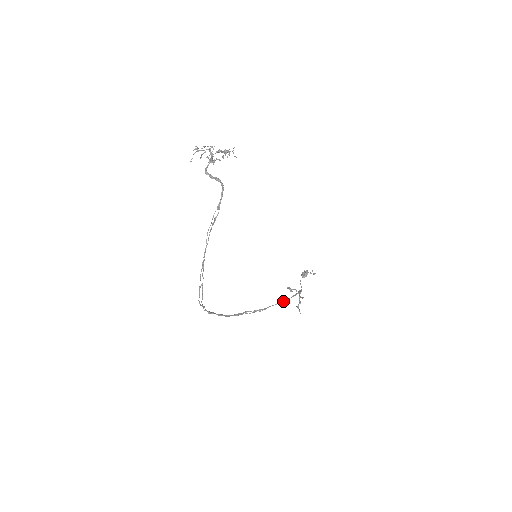
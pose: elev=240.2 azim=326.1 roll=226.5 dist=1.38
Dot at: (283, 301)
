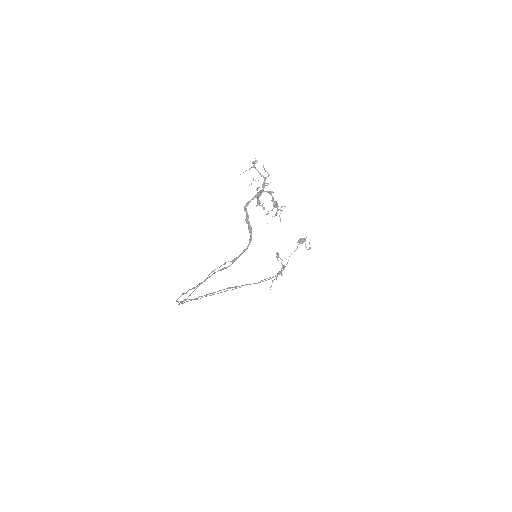
Dot at: (260, 282)
